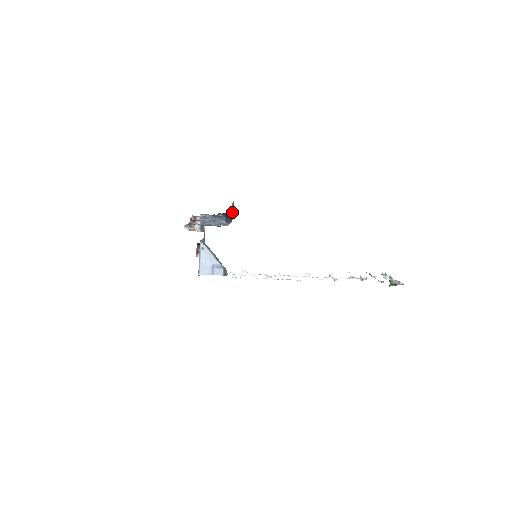
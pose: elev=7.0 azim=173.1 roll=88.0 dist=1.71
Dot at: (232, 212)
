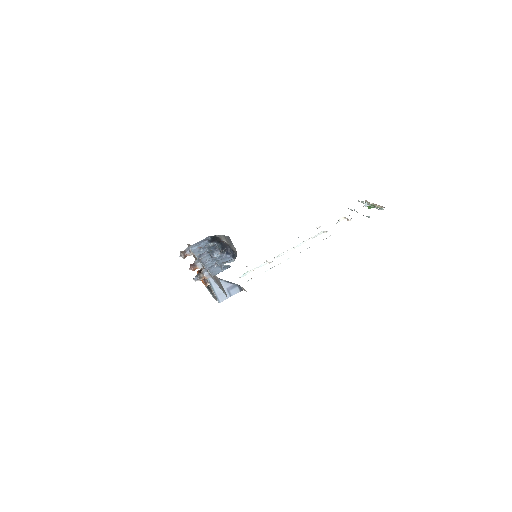
Dot at: (229, 244)
